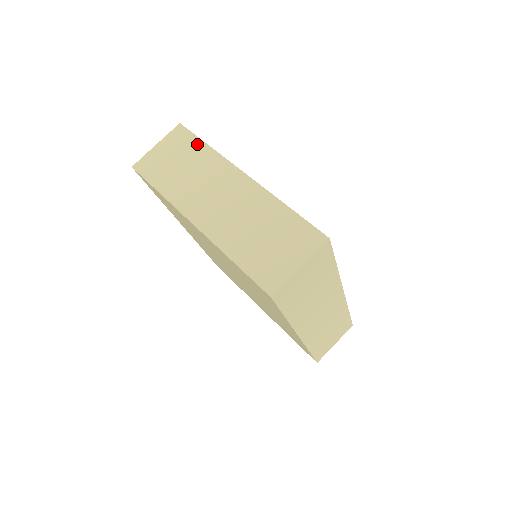
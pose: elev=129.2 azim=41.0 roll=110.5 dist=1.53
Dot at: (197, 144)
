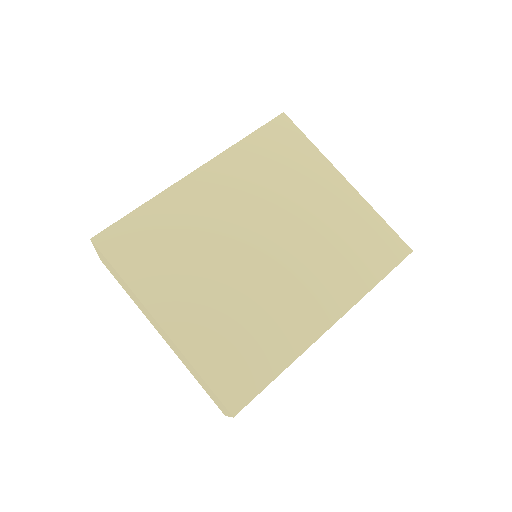
Dot at: (115, 271)
